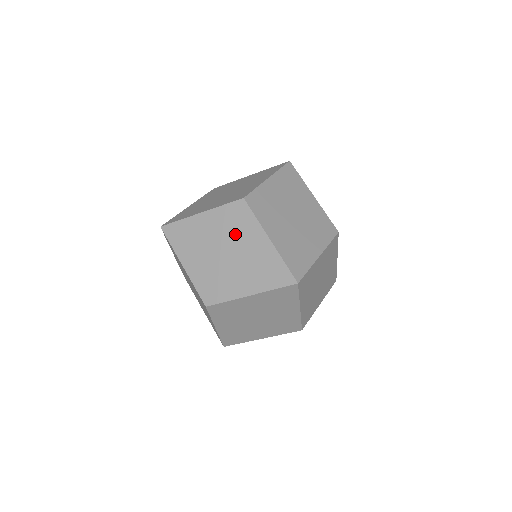
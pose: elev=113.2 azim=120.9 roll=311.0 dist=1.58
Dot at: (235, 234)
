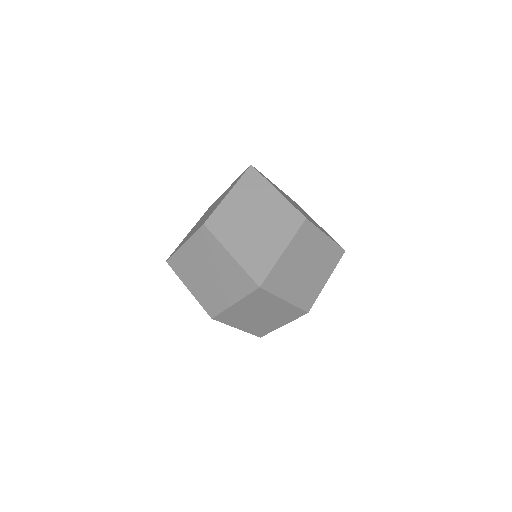
Dot at: (208, 256)
